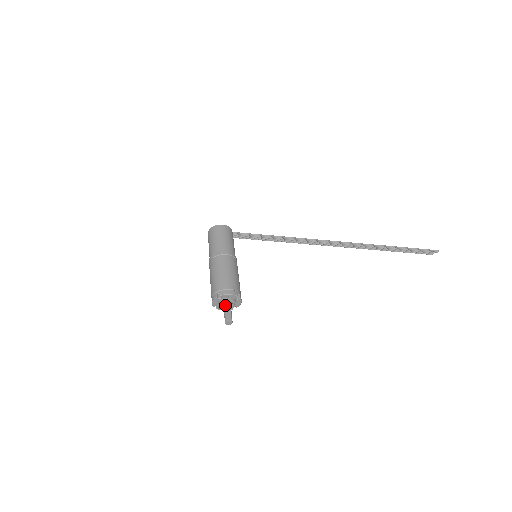
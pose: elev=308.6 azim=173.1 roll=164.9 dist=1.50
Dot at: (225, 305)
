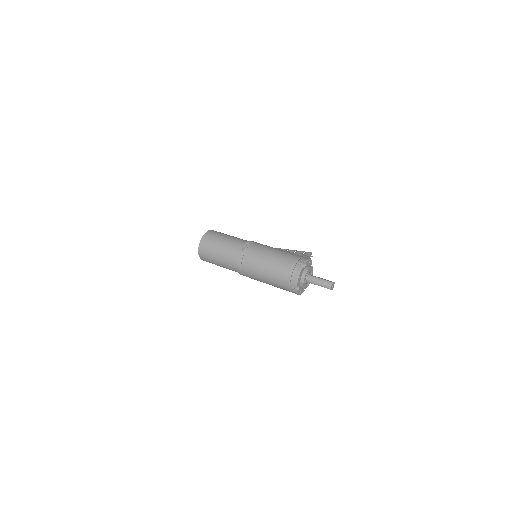
Dot at: (310, 275)
